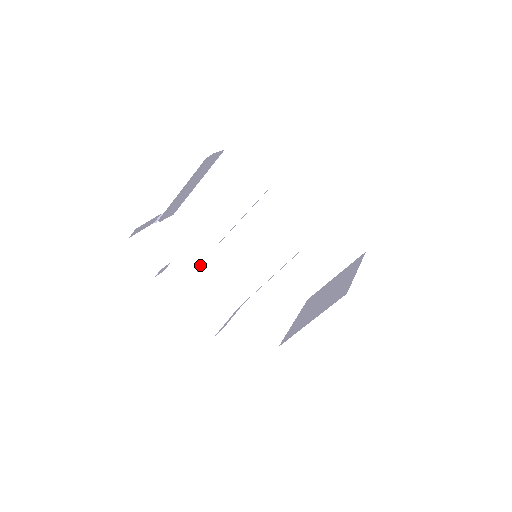
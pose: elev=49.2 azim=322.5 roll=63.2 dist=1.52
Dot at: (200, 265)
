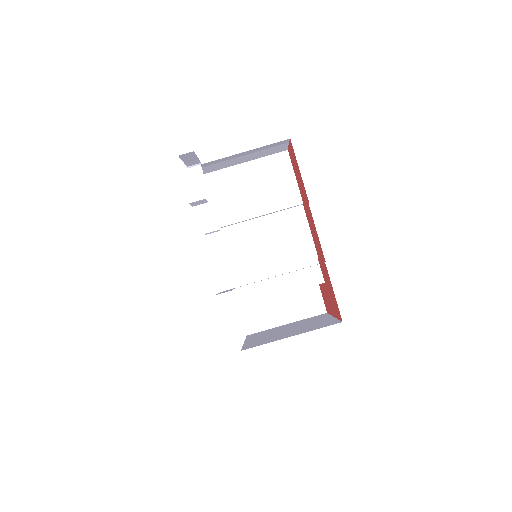
Dot at: (217, 228)
